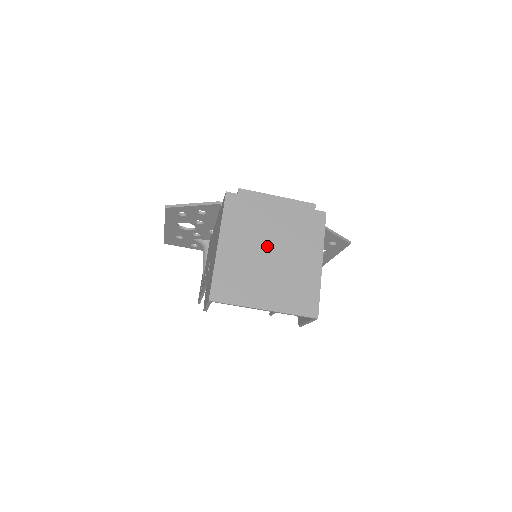
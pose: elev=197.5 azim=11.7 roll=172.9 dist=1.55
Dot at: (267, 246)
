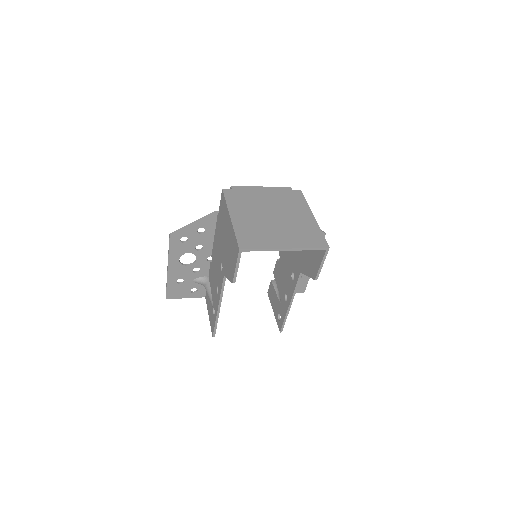
Dot at: (268, 213)
